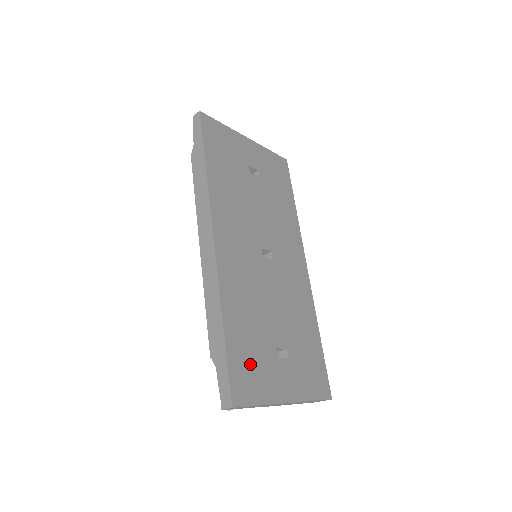
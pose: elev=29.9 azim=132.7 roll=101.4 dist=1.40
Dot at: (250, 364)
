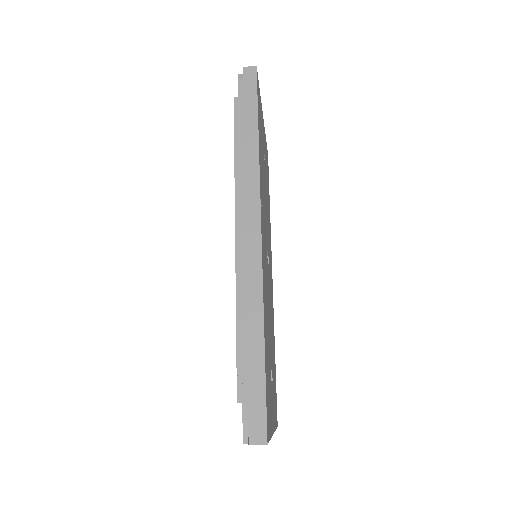
Dot at: (268, 389)
